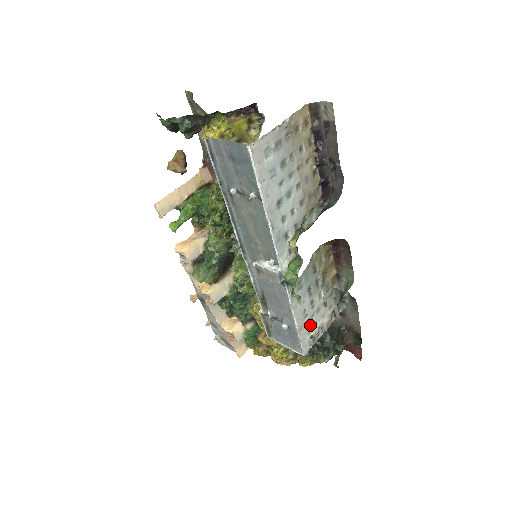
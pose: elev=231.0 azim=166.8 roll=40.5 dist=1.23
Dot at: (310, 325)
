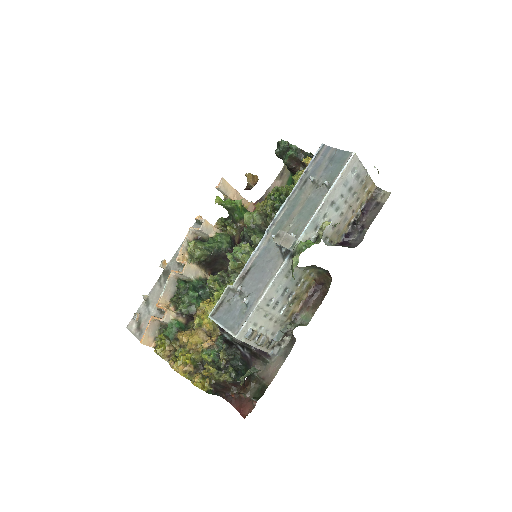
Dot at: (261, 319)
